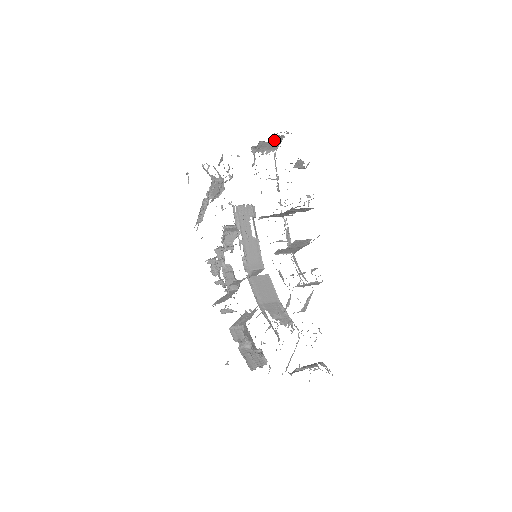
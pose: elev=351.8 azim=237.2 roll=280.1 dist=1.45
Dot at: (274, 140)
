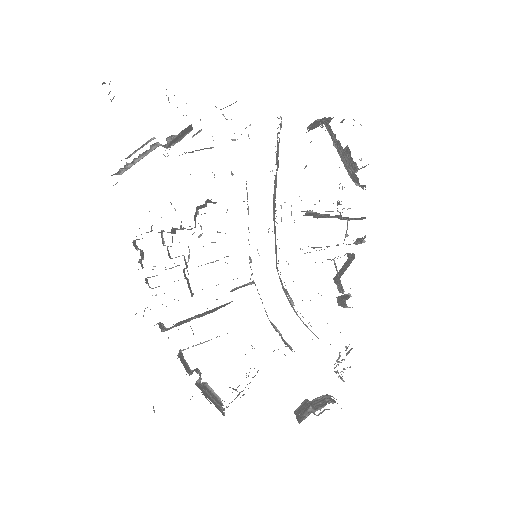
Dot at: occluded
